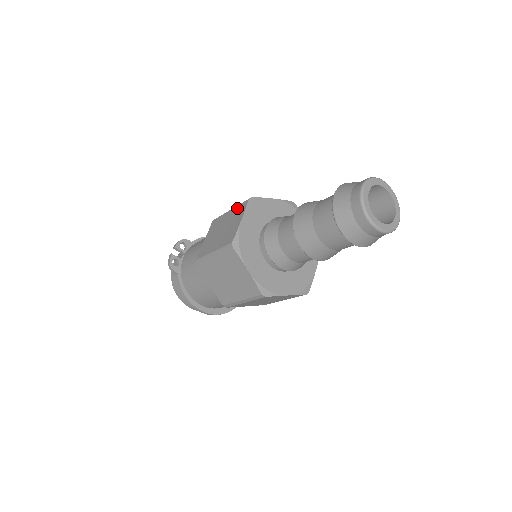
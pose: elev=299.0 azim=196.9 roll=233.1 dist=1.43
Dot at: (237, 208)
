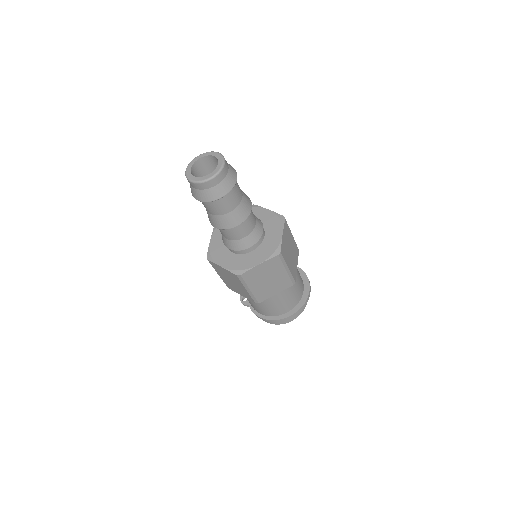
Dot at: occluded
